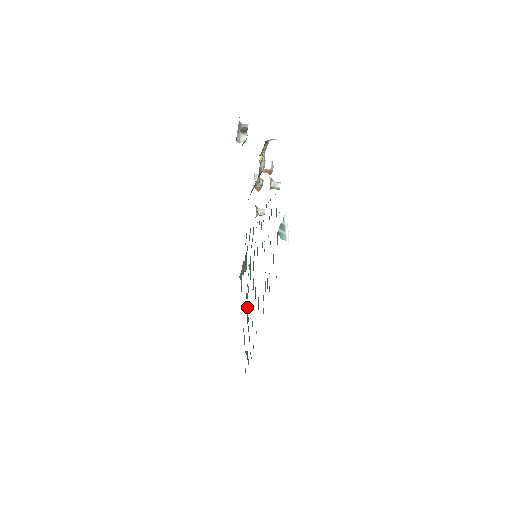
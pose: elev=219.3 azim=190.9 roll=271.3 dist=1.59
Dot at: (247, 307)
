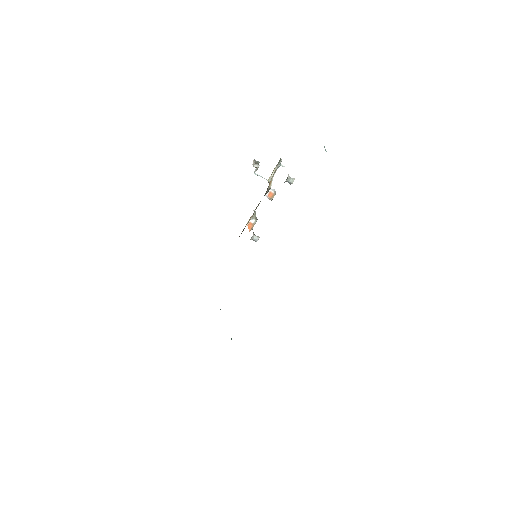
Dot at: occluded
